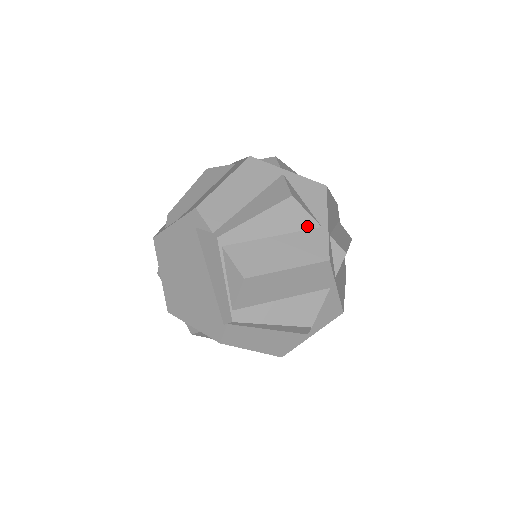
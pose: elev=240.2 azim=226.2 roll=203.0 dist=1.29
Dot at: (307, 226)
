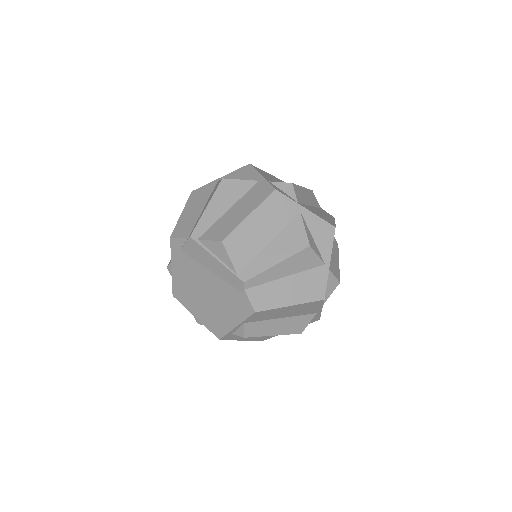
Dot at: (248, 187)
